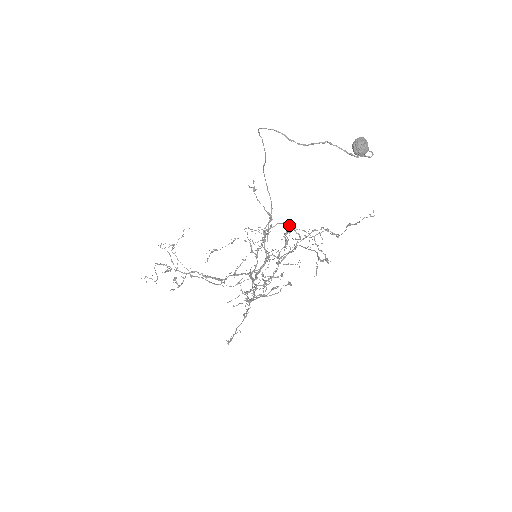
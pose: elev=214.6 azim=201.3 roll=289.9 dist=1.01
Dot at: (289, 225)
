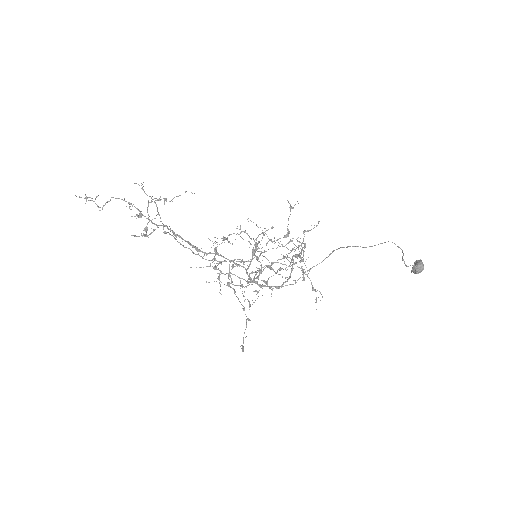
Dot at: (292, 240)
